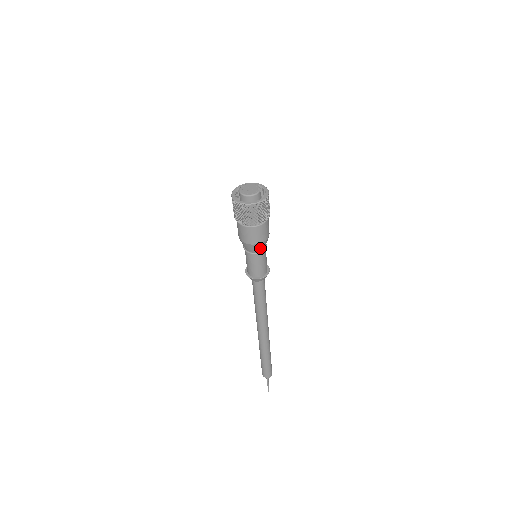
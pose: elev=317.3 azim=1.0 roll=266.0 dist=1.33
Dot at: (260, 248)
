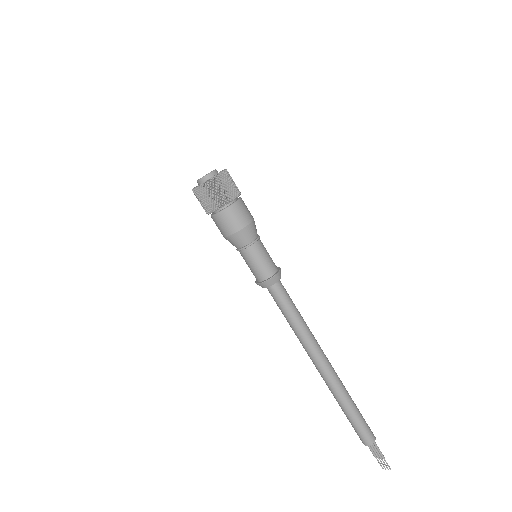
Dot at: (256, 231)
